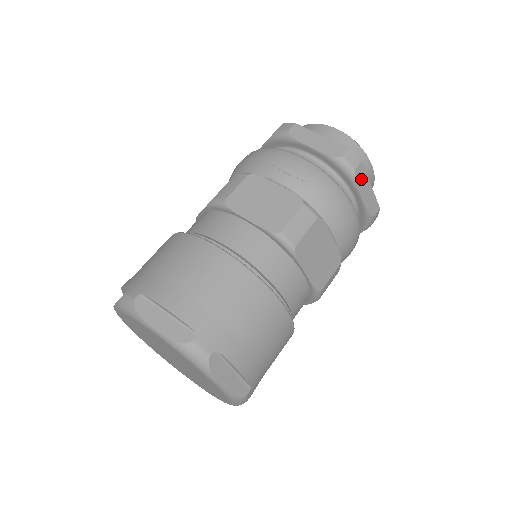
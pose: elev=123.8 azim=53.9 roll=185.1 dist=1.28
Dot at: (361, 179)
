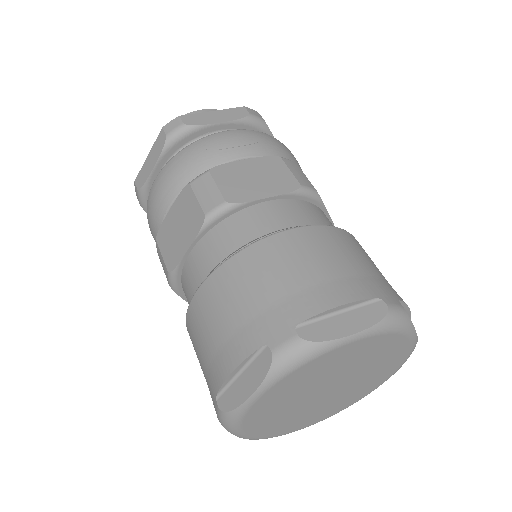
Dot at: occluded
